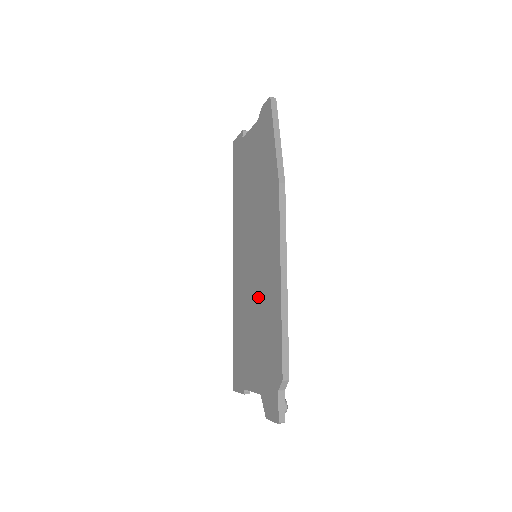
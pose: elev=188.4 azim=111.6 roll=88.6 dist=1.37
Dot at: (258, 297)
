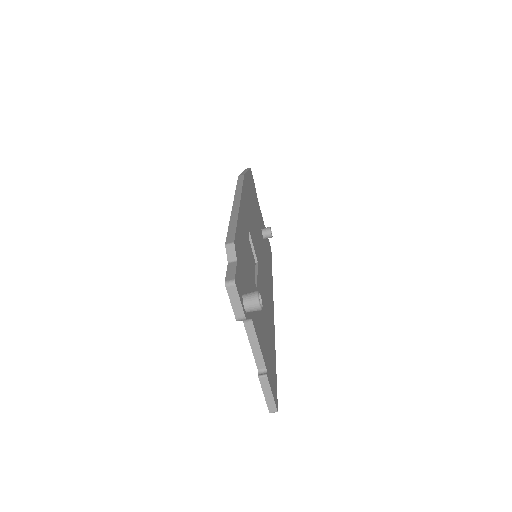
Dot at: occluded
